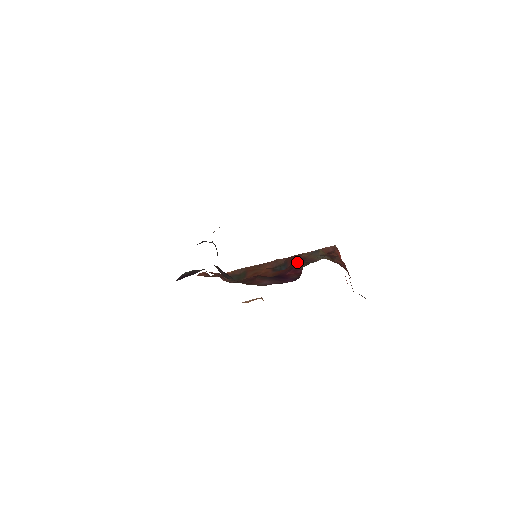
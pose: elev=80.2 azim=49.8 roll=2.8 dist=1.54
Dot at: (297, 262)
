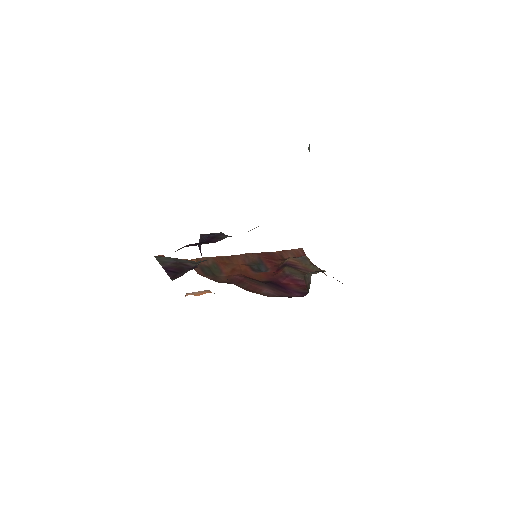
Dot at: (290, 269)
